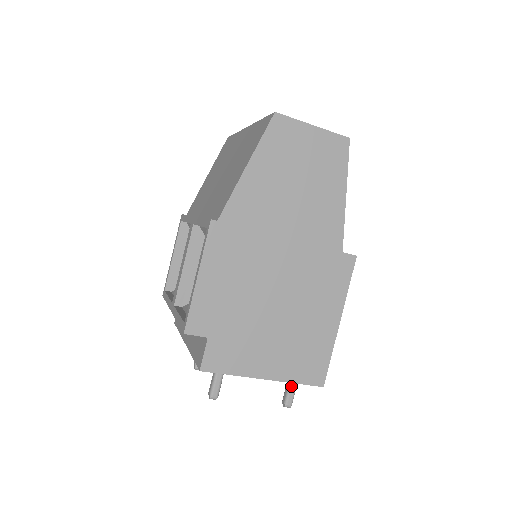
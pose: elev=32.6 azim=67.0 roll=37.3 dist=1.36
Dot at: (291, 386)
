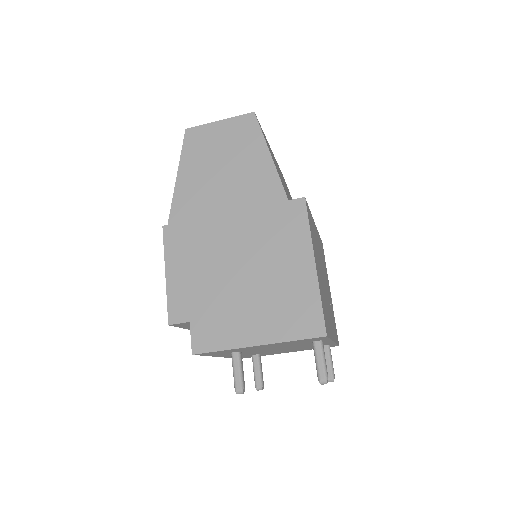
Dot at: (316, 358)
